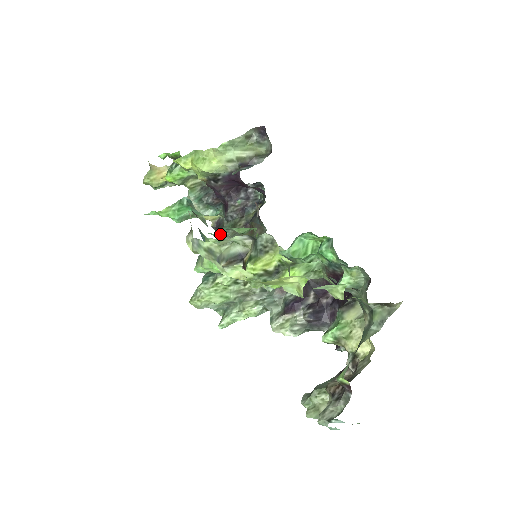
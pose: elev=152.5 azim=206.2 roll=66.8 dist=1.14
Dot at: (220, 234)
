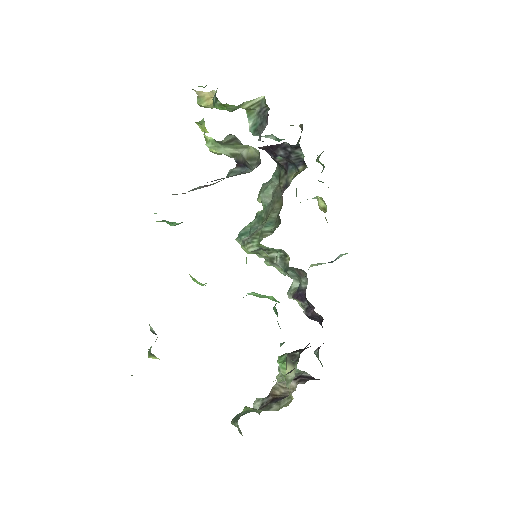
Dot at: occluded
